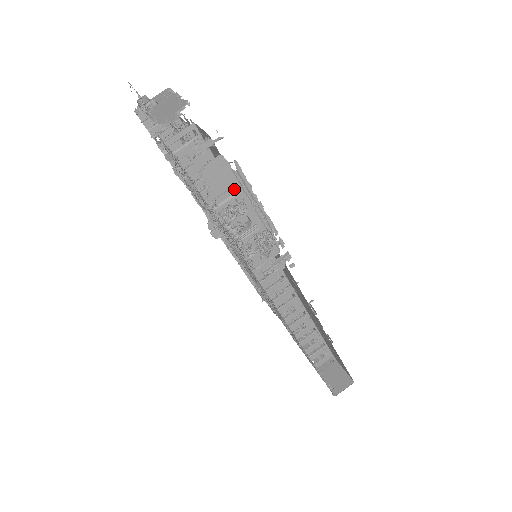
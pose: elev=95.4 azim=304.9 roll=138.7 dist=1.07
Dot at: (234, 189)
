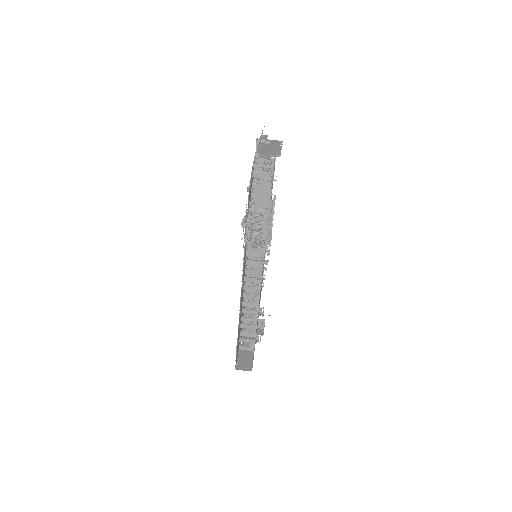
Dot at: (265, 208)
